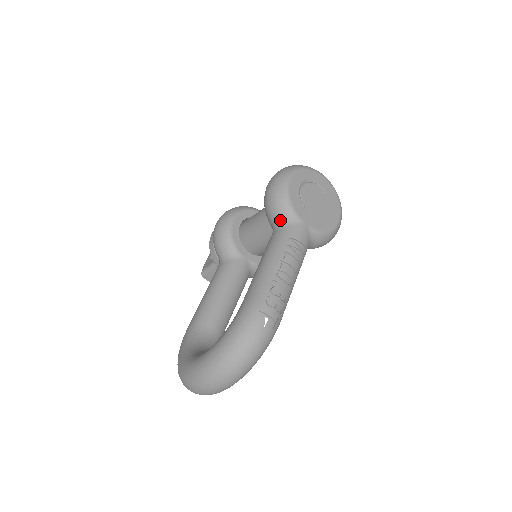
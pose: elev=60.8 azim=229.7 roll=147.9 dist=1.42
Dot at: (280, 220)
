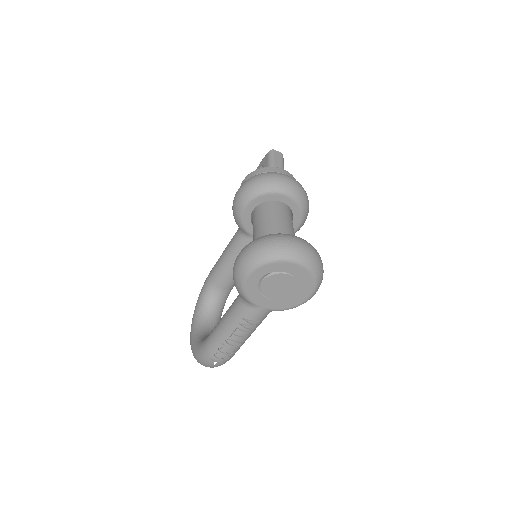
Dot at: (241, 296)
